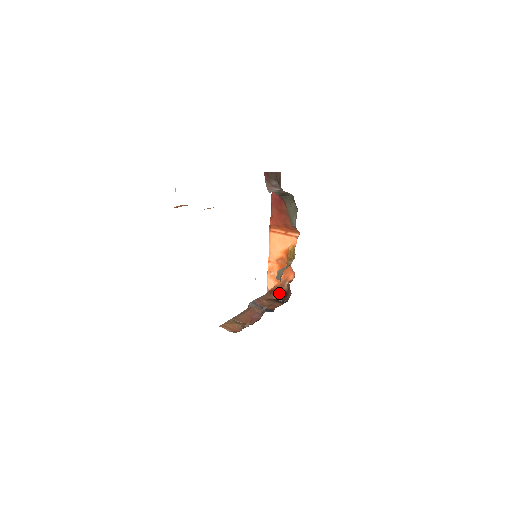
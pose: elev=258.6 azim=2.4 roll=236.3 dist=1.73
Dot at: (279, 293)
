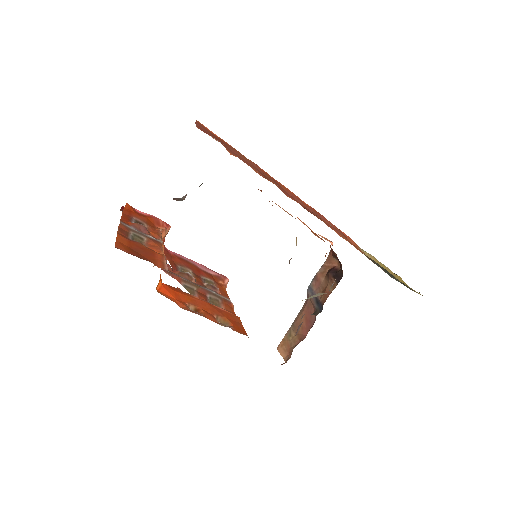
Dot at: (336, 257)
